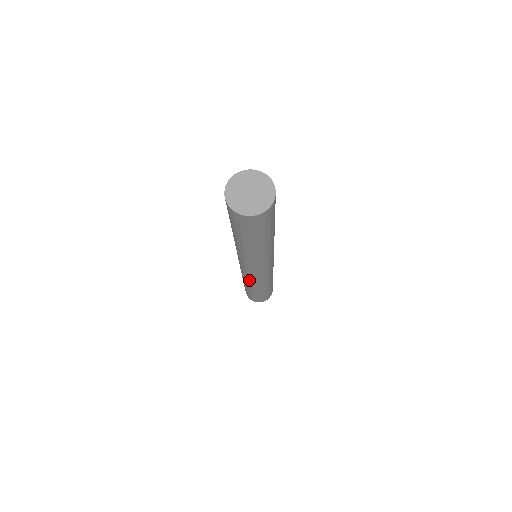
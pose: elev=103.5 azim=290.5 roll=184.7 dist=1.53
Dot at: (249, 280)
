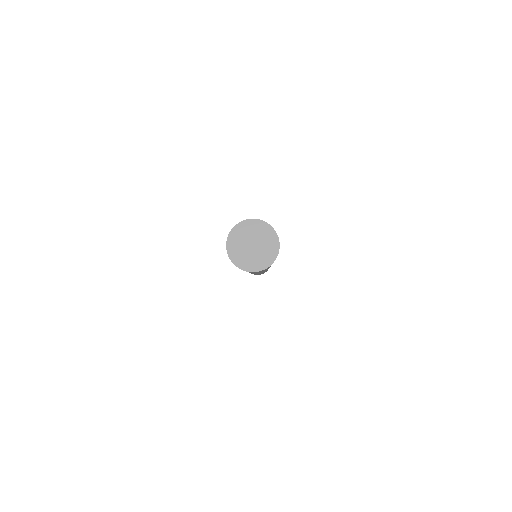
Dot at: occluded
